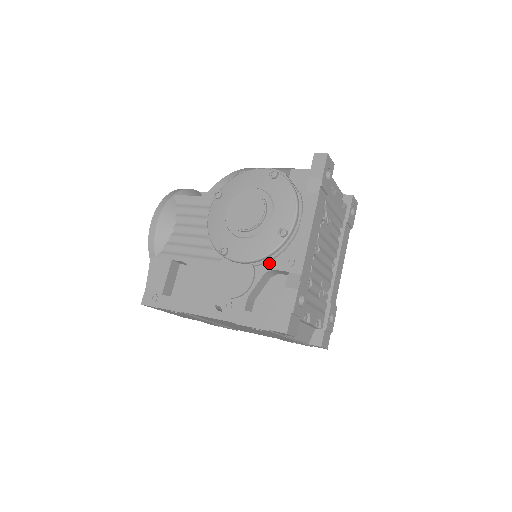
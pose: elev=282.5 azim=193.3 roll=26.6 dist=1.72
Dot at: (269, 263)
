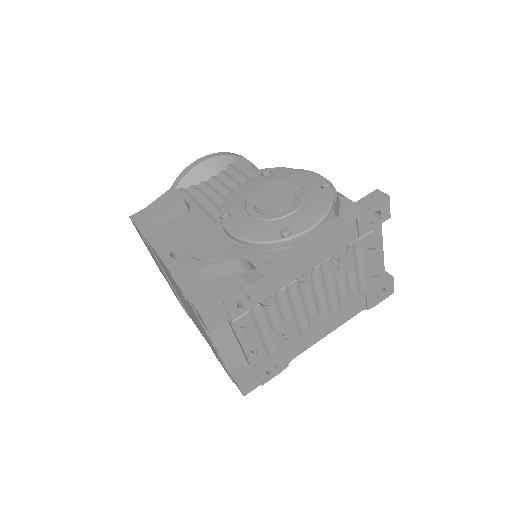
Dot at: (251, 252)
